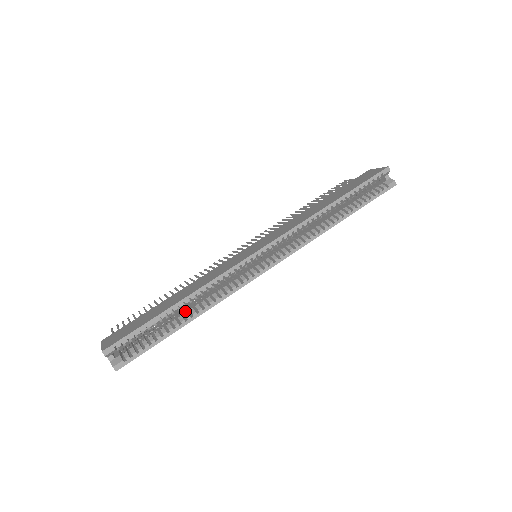
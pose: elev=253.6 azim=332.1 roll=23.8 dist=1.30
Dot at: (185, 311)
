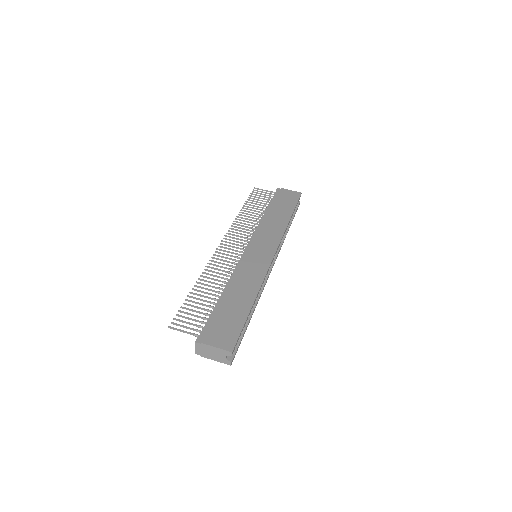
Dot at: occluded
